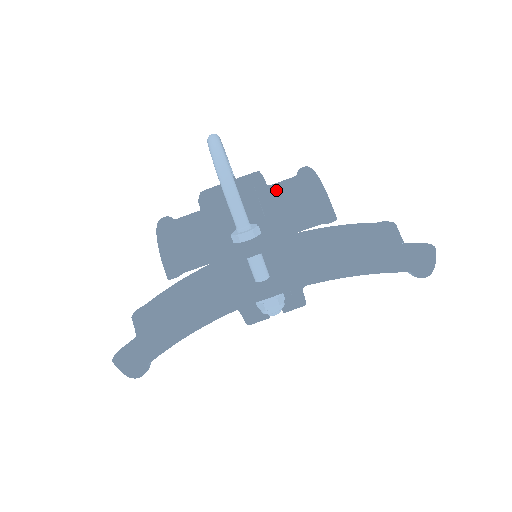
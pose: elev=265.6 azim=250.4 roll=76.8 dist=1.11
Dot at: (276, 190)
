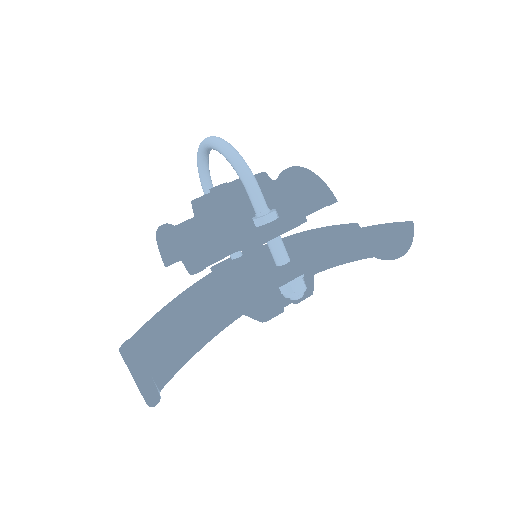
Dot at: occluded
